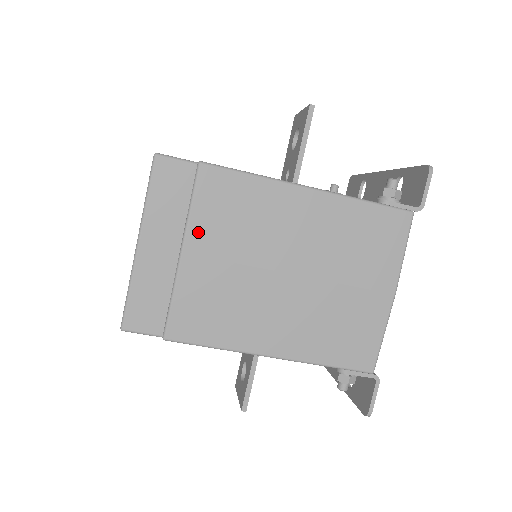
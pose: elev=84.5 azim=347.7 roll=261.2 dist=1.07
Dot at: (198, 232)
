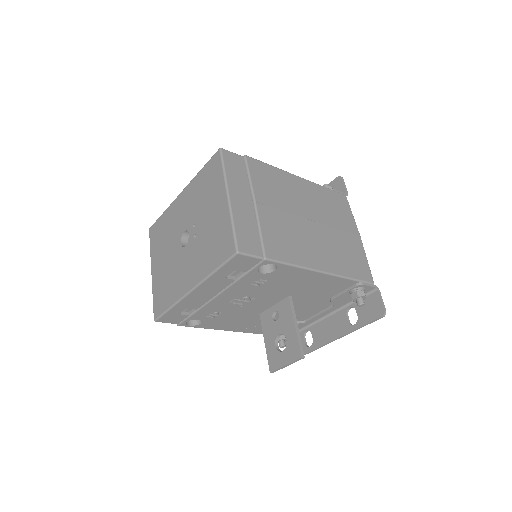
Dot at: (259, 192)
